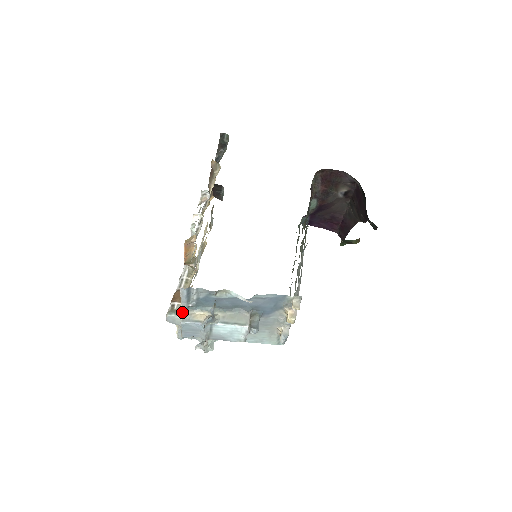
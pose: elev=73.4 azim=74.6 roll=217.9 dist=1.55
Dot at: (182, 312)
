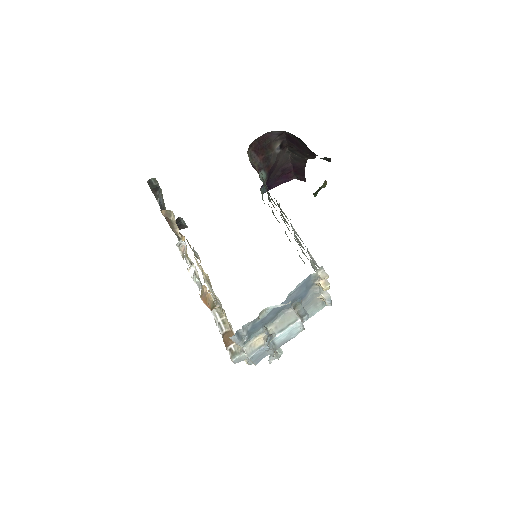
Dot at: (242, 350)
